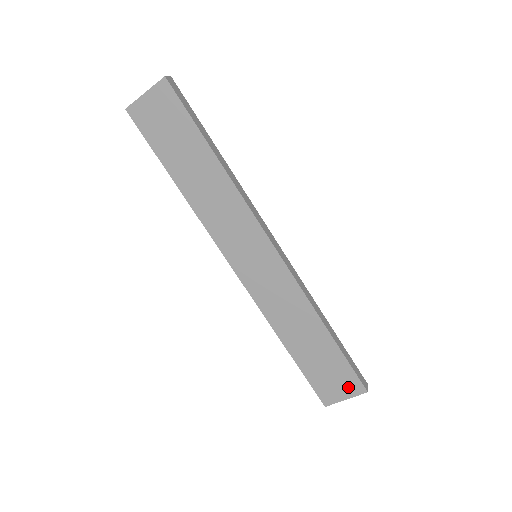
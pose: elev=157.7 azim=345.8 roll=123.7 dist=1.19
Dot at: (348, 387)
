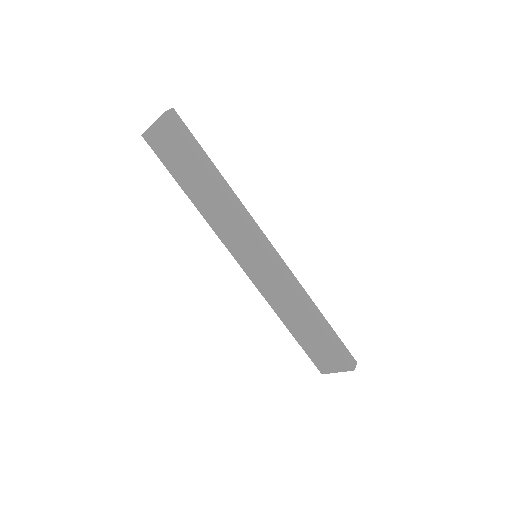
Dot at: (338, 364)
